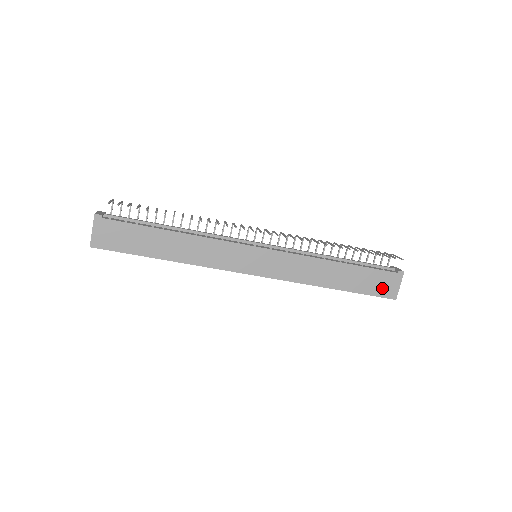
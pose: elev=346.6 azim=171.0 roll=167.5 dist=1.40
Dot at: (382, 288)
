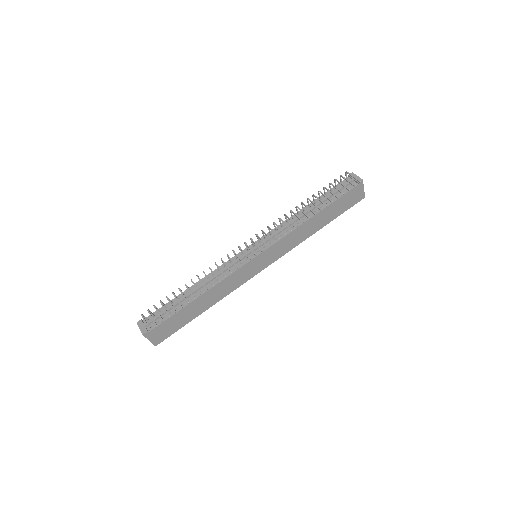
Dot at: (352, 201)
